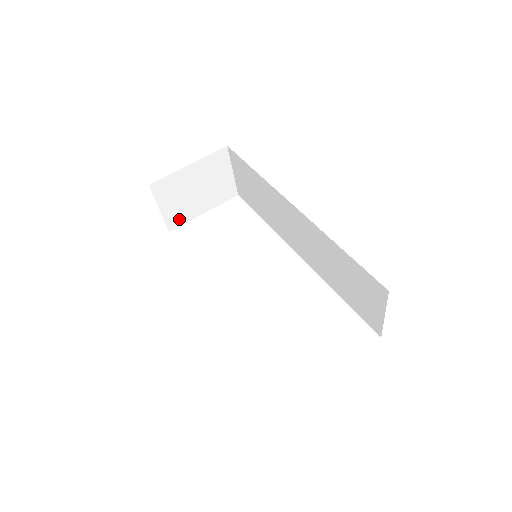
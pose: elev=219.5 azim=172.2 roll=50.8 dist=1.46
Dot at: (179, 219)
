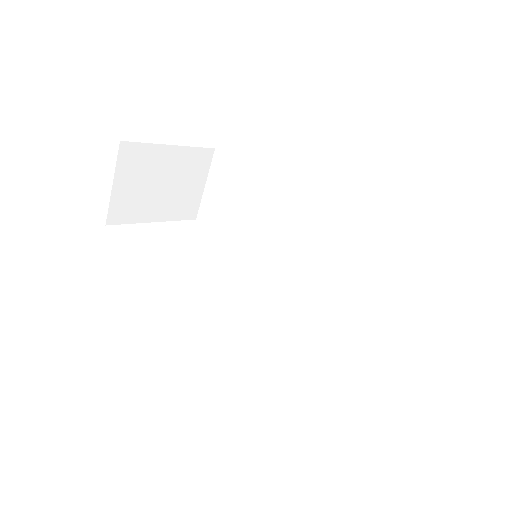
Dot at: (125, 213)
